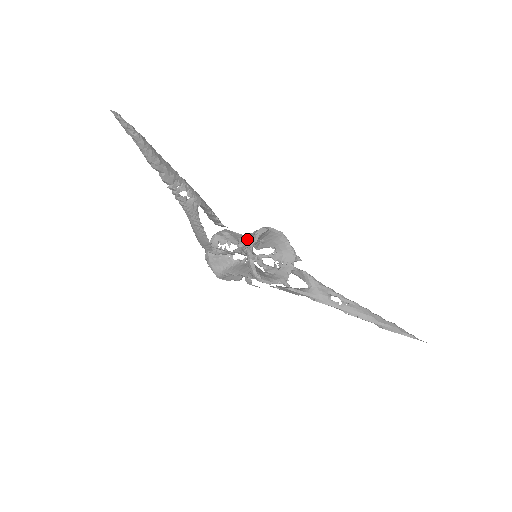
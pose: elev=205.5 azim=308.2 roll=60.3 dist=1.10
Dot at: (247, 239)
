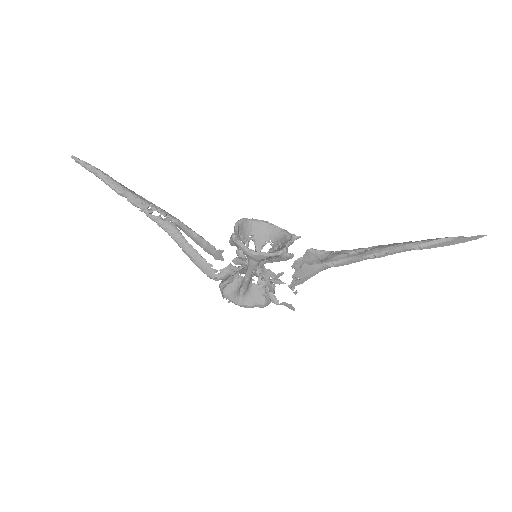
Dot at: occluded
